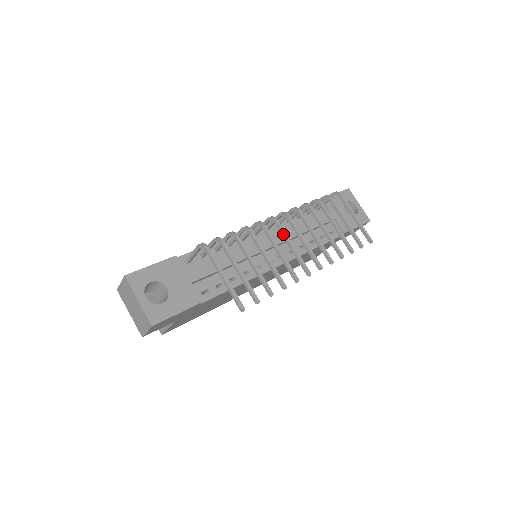
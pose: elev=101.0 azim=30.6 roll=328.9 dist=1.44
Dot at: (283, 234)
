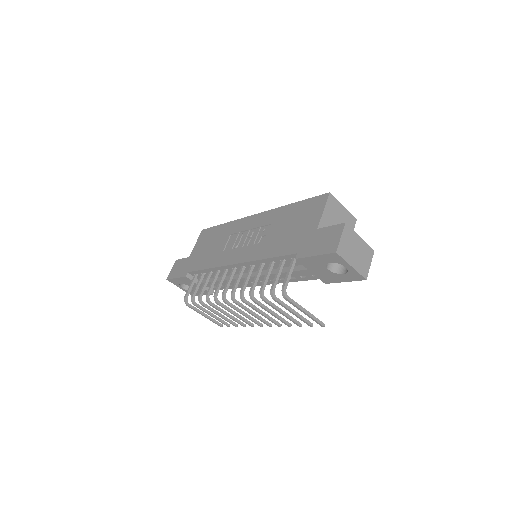
Dot at: (234, 309)
